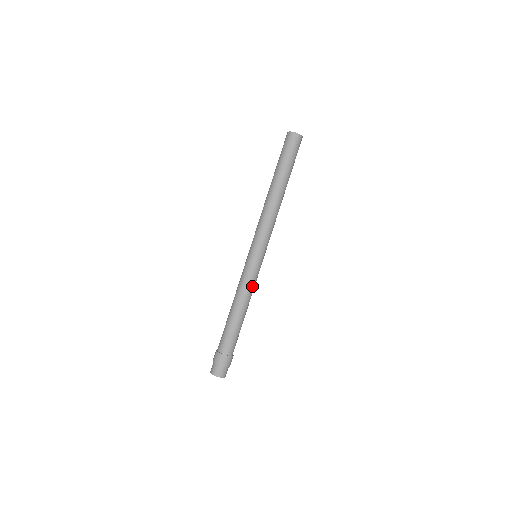
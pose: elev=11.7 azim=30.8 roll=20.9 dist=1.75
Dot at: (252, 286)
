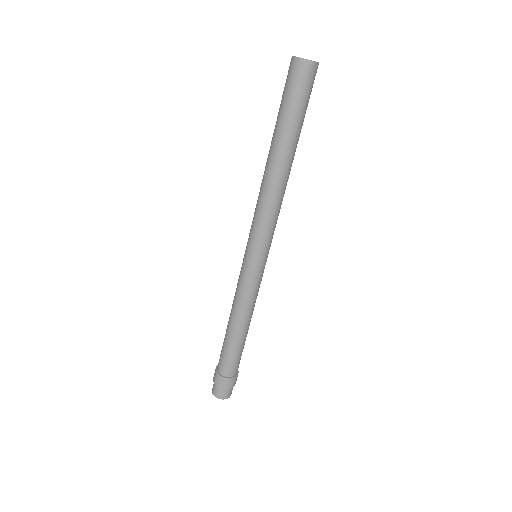
Dot at: (250, 298)
